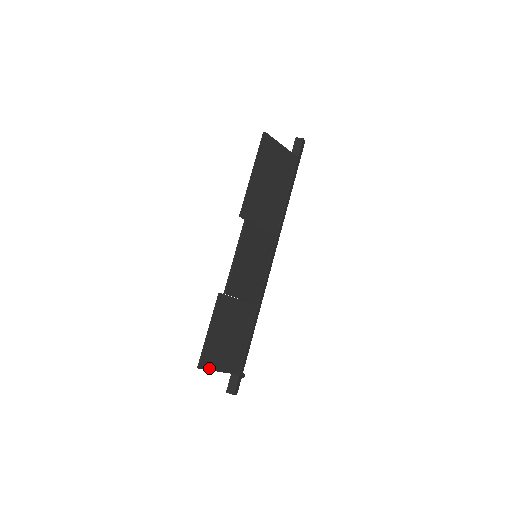
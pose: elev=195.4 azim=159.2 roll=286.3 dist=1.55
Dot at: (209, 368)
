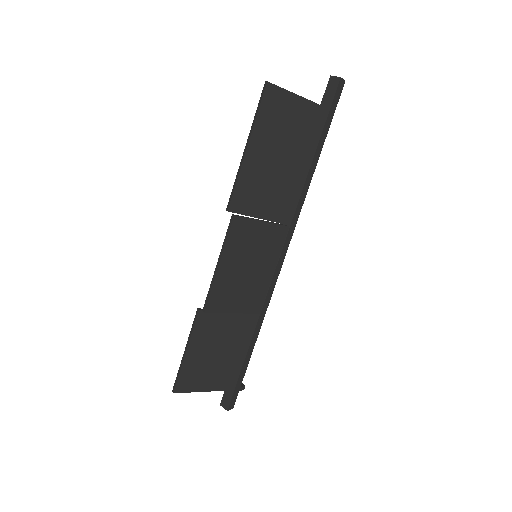
Dot at: (188, 390)
